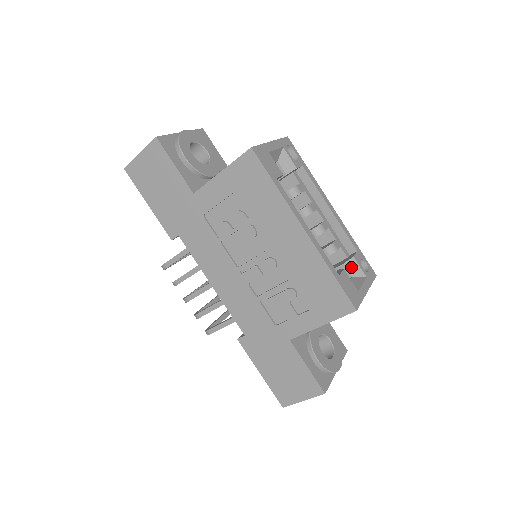
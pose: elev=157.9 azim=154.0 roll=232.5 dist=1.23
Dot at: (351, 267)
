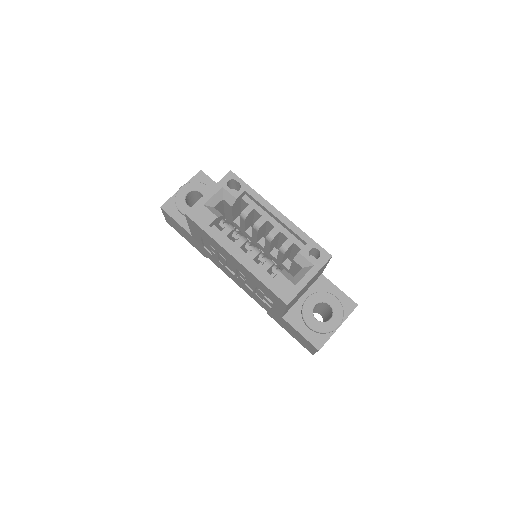
Dot at: (299, 261)
